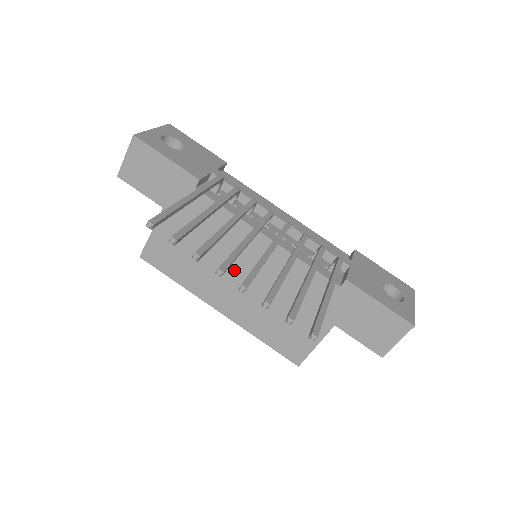
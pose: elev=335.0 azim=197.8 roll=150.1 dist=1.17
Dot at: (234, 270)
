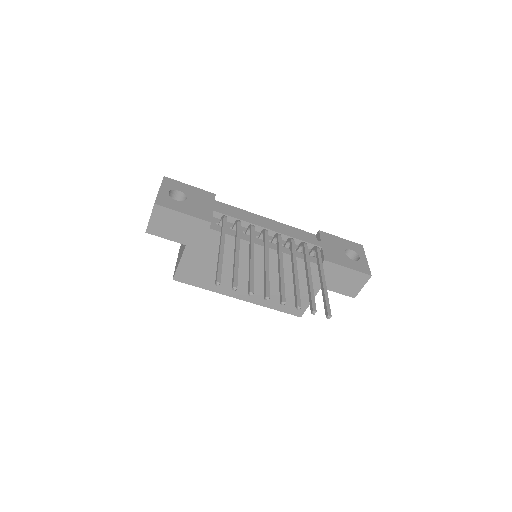
Dot at: (246, 272)
